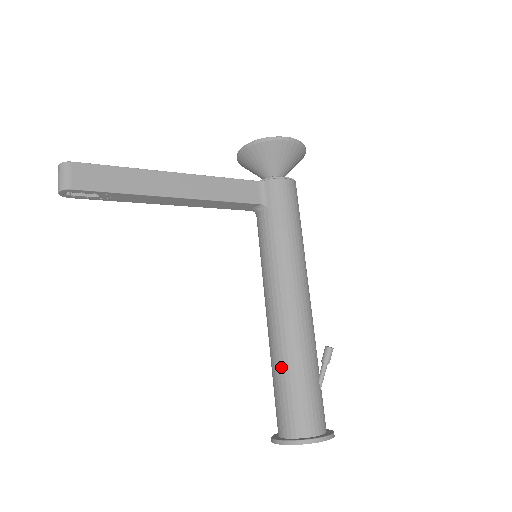
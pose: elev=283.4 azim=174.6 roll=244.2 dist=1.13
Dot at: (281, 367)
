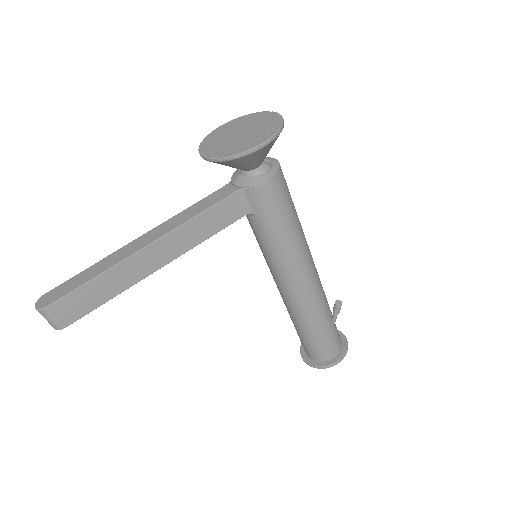
Dot at: (300, 327)
